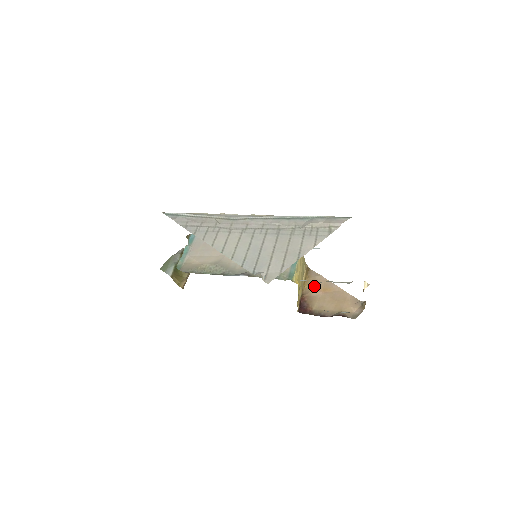
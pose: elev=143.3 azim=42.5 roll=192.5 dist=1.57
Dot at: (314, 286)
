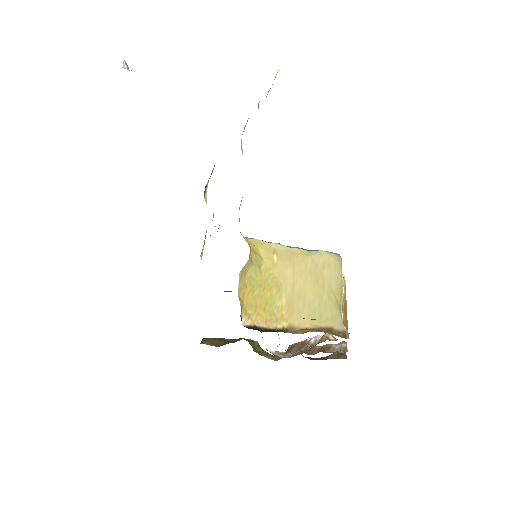
Dot at: (315, 329)
